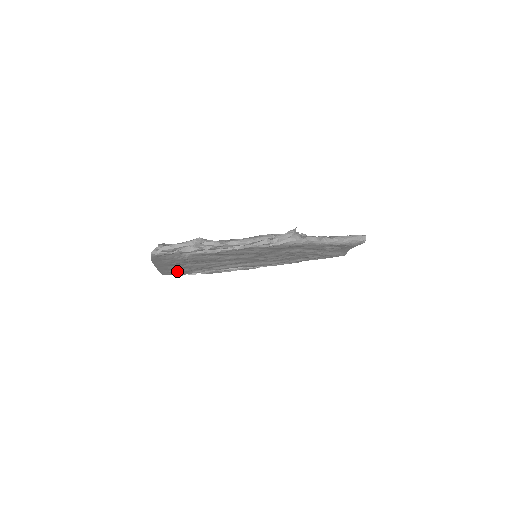
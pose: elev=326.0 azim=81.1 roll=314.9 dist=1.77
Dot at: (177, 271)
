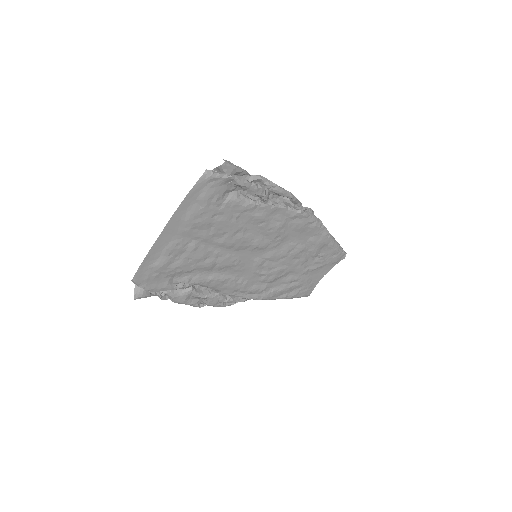
Dot at: (166, 262)
